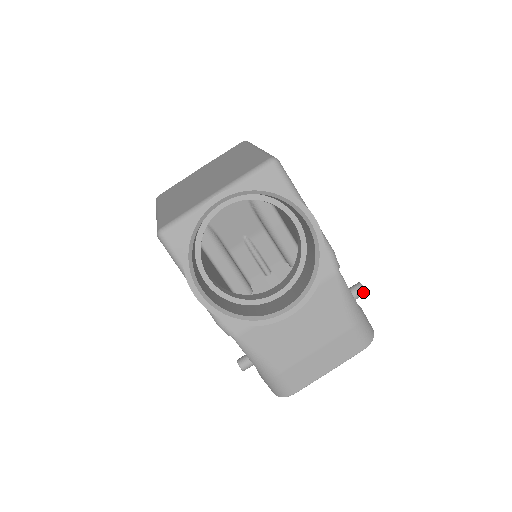
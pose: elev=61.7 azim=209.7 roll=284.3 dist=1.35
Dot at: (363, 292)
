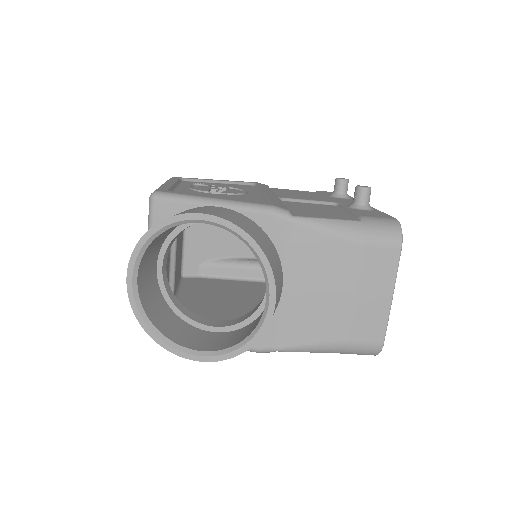
Dot at: (366, 191)
